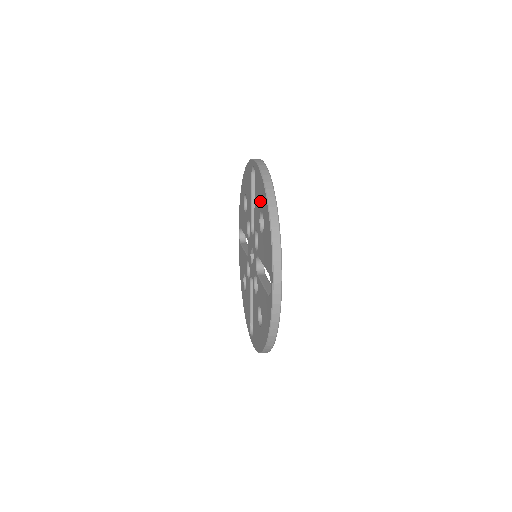
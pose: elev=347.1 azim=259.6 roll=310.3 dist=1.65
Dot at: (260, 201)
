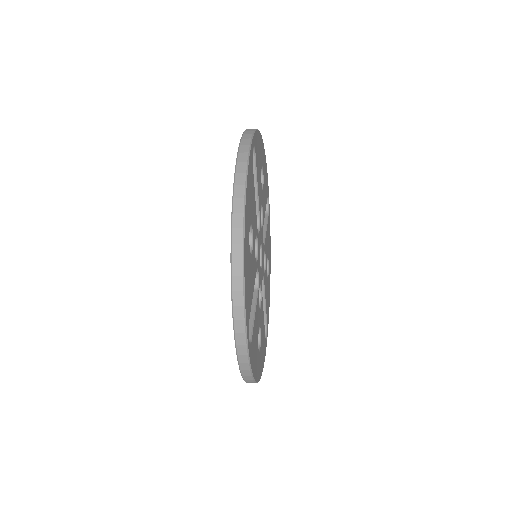
Dot at: occluded
